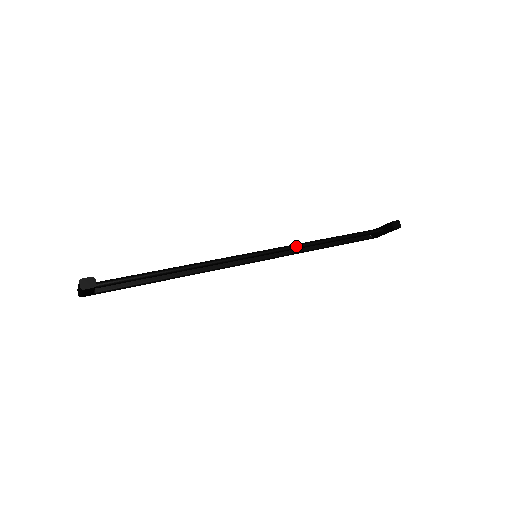
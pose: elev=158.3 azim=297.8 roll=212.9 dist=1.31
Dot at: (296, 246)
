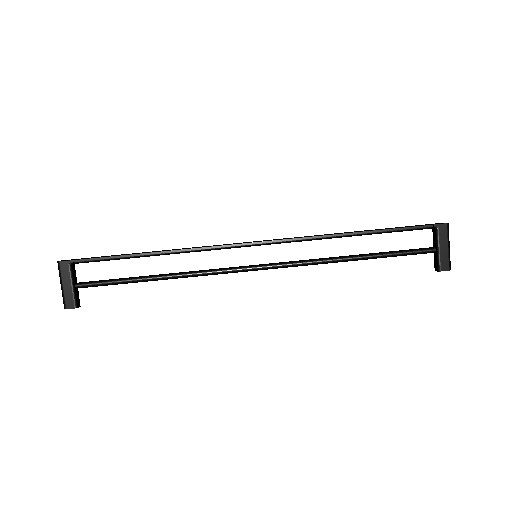
Dot at: occluded
